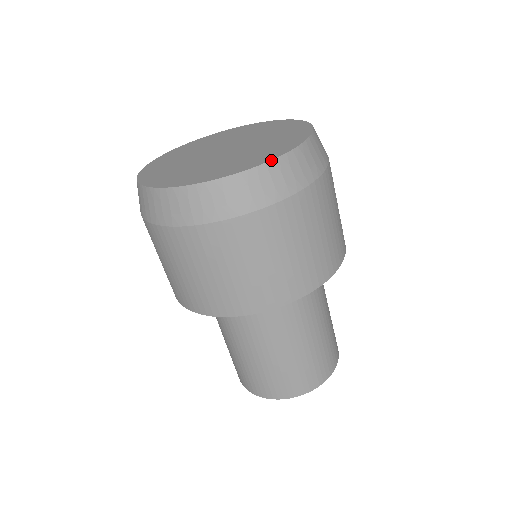
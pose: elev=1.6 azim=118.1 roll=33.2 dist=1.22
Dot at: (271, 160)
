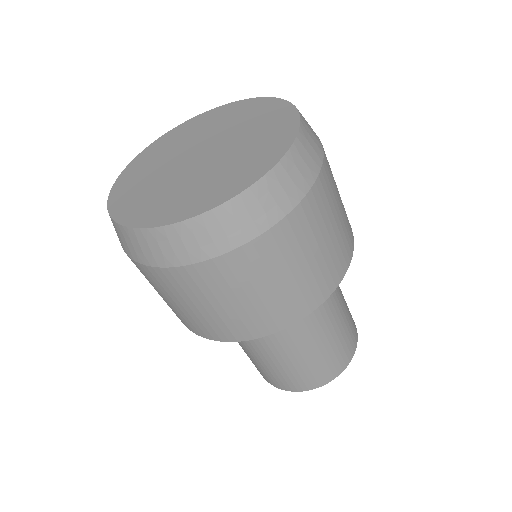
Dot at: (283, 156)
